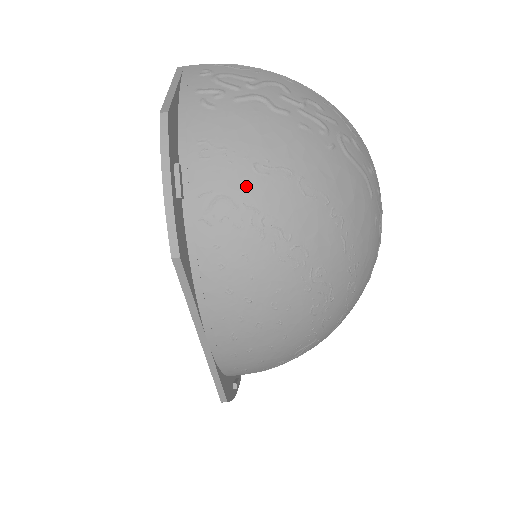
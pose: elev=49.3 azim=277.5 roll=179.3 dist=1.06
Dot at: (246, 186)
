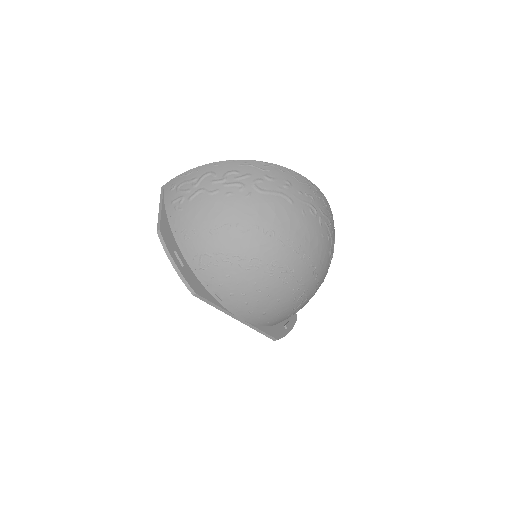
Dot at: (211, 244)
